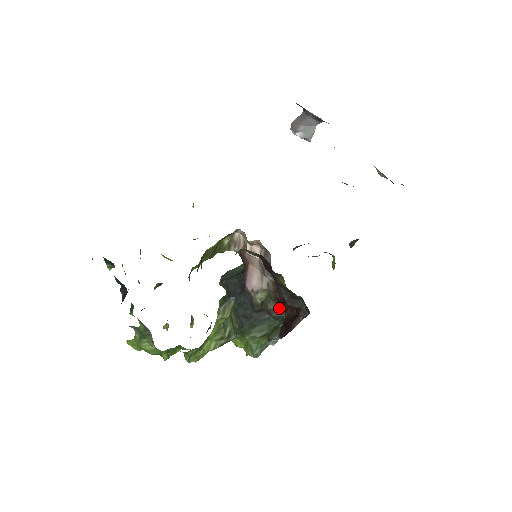
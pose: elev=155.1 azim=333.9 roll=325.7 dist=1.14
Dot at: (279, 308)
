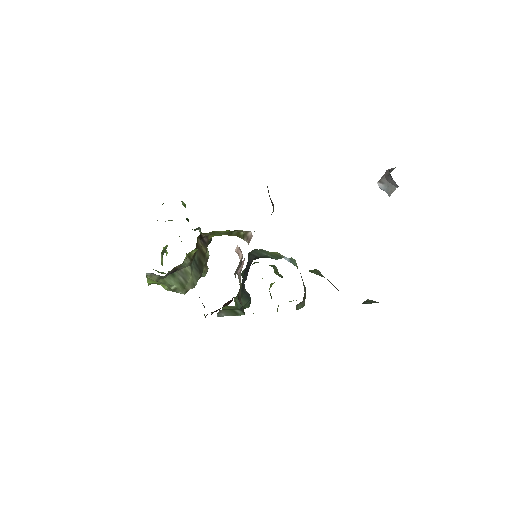
Dot at: occluded
